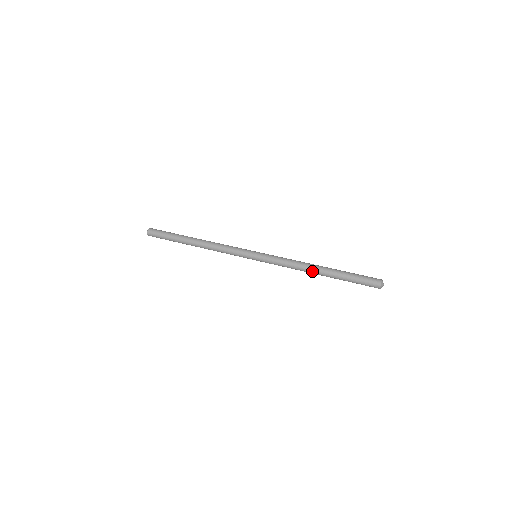
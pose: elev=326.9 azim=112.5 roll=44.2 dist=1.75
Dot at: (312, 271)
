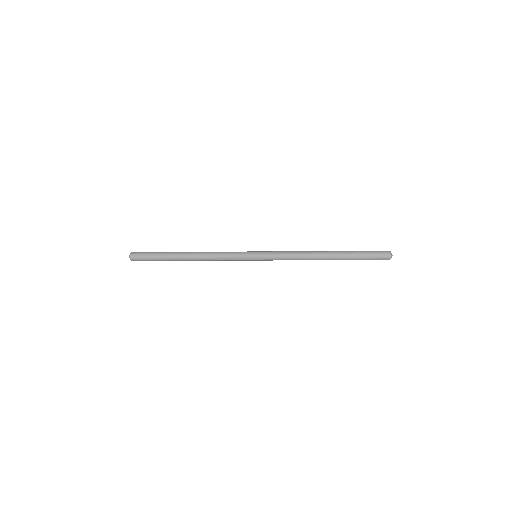
Dot at: (319, 256)
